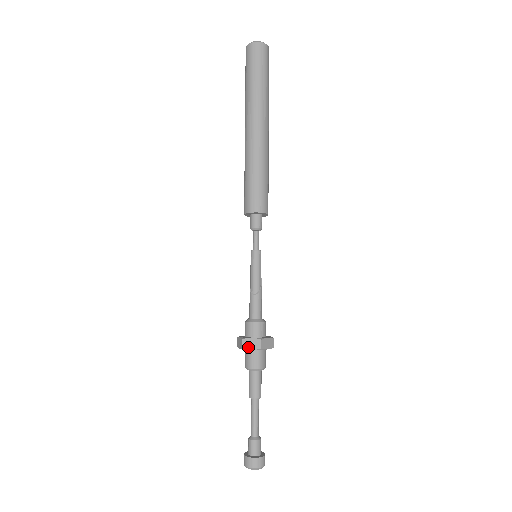
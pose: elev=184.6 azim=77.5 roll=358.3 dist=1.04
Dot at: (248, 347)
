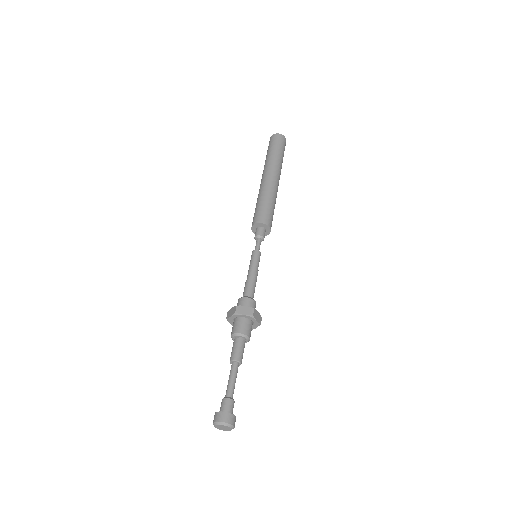
Dot at: (229, 316)
